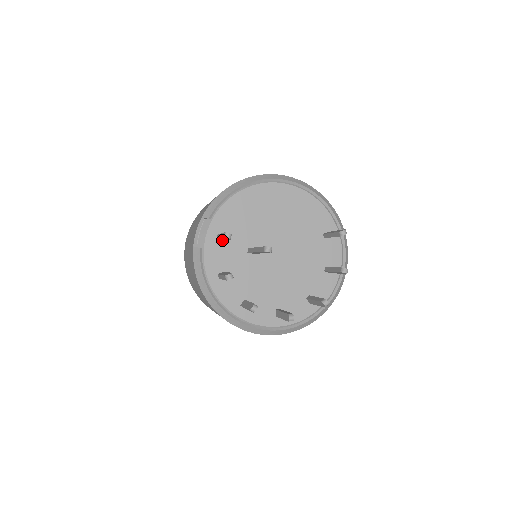
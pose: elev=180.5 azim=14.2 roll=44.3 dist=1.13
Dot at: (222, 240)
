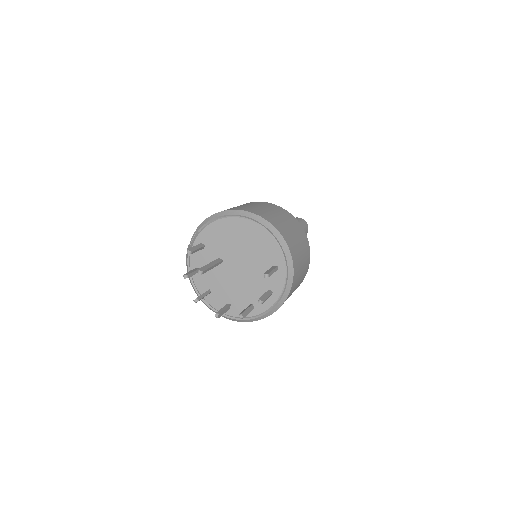
Dot at: (200, 248)
